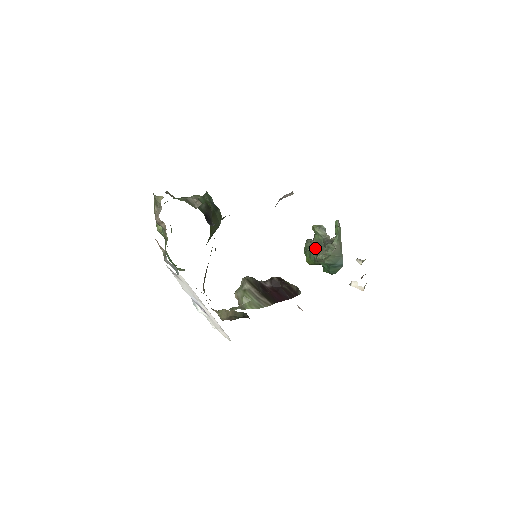
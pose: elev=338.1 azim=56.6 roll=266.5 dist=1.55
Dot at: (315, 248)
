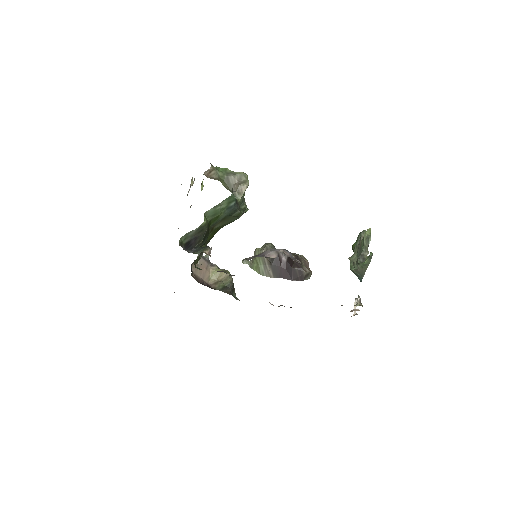
Dot at: (358, 247)
